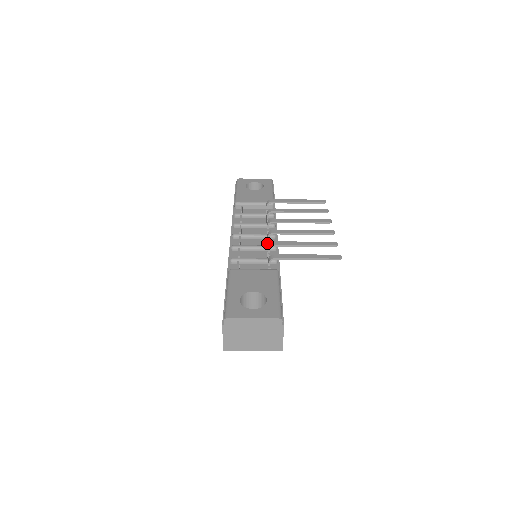
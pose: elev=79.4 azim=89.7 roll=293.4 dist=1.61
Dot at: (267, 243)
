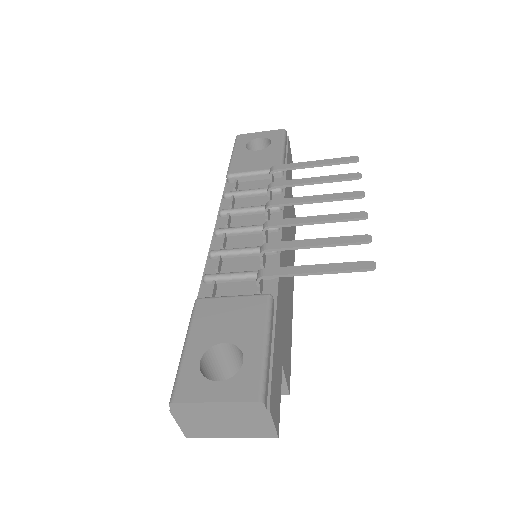
Dot at: occluded
